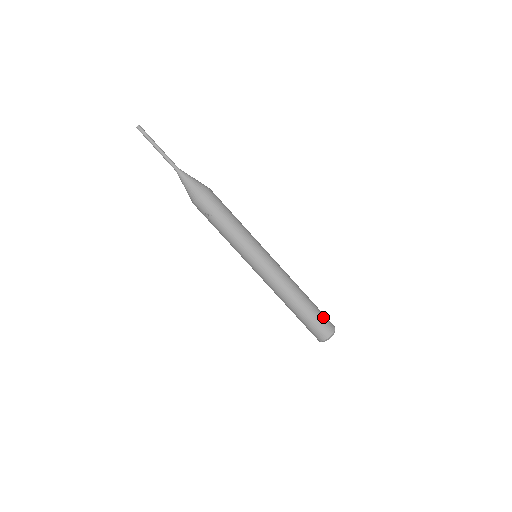
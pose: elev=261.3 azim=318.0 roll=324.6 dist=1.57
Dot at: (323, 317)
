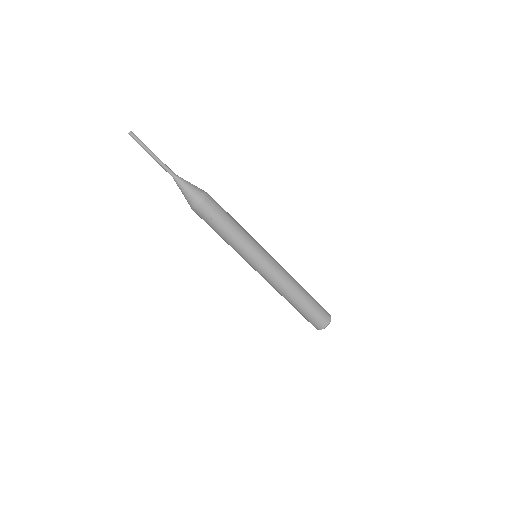
Dot at: (321, 306)
